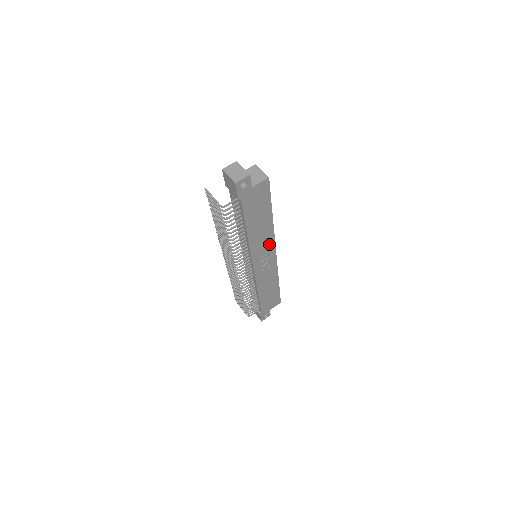
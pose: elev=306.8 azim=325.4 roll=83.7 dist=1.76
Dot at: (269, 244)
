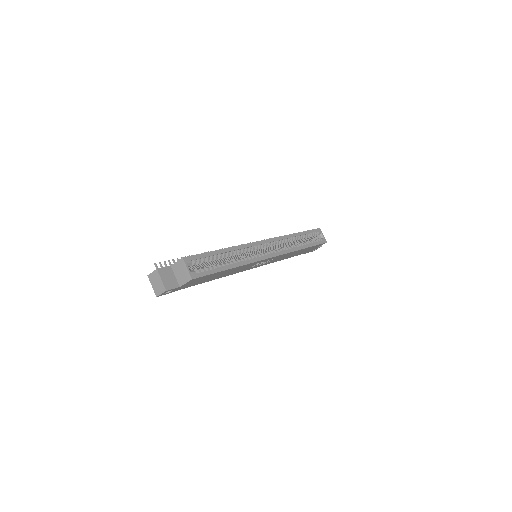
Dot at: (255, 263)
